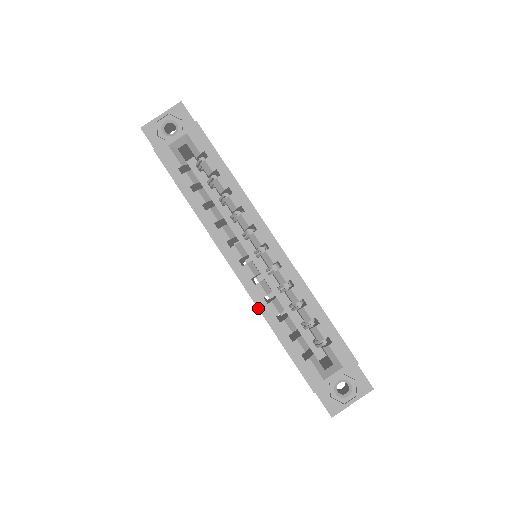
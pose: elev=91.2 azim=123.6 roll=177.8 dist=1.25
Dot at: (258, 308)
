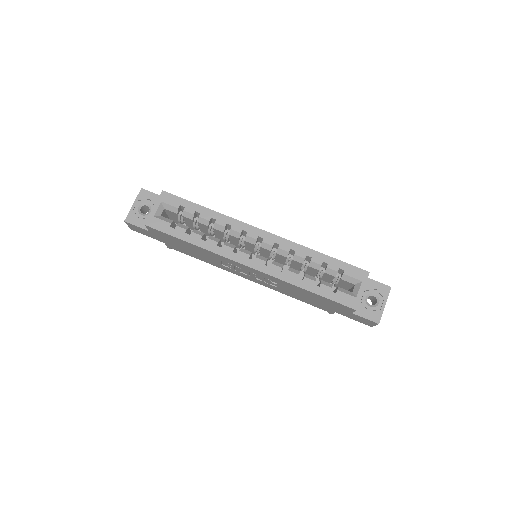
Dot at: (282, 280)
